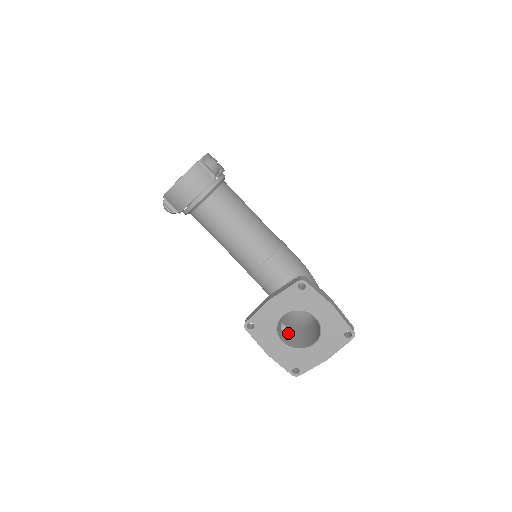
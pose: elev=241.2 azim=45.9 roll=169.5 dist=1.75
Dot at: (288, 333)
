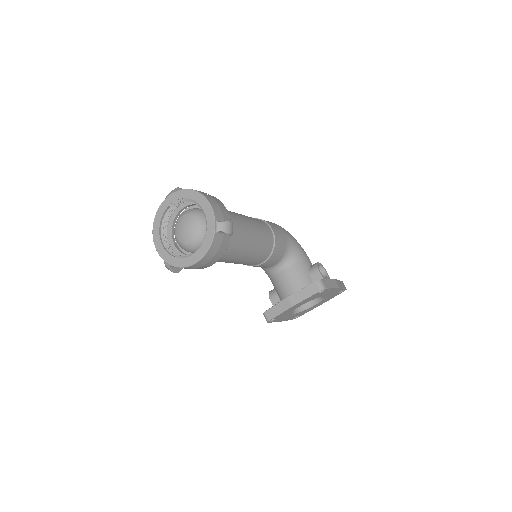
Dot at: occluded
